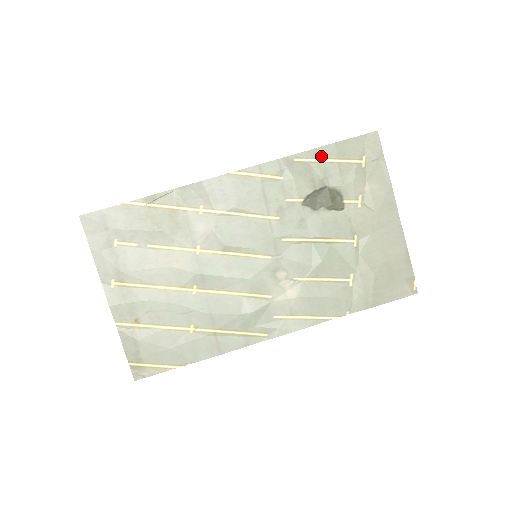
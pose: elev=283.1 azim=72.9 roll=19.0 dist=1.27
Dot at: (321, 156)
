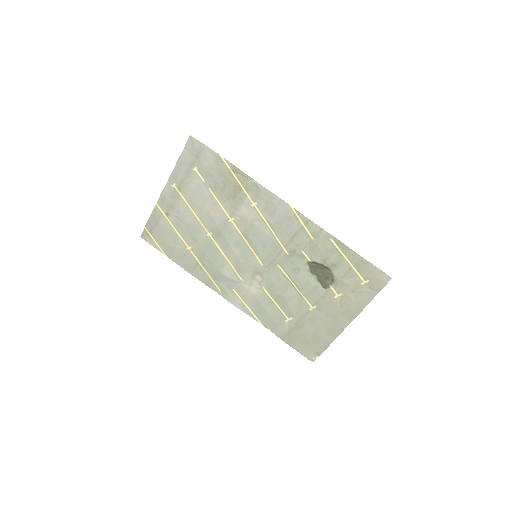
Dot at: (347, 254)
